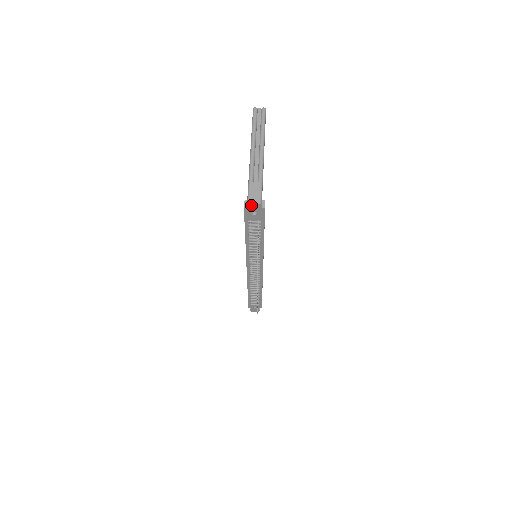
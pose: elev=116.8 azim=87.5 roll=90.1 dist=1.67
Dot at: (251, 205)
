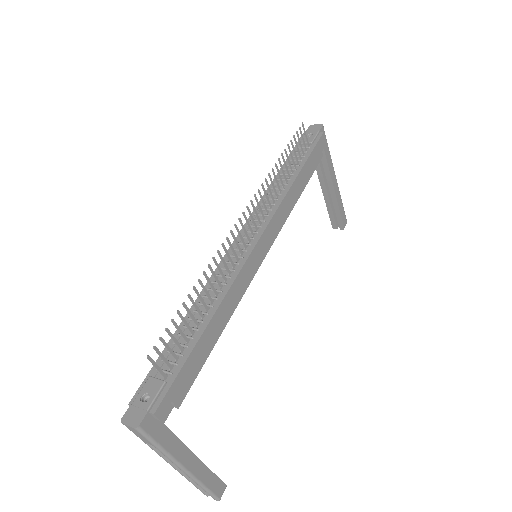
Dot at: (312, 127)
